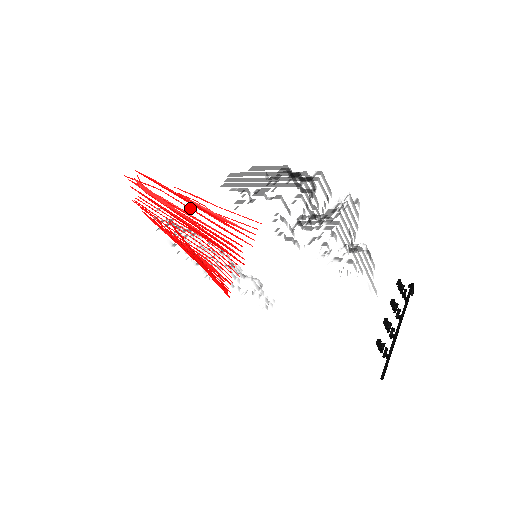
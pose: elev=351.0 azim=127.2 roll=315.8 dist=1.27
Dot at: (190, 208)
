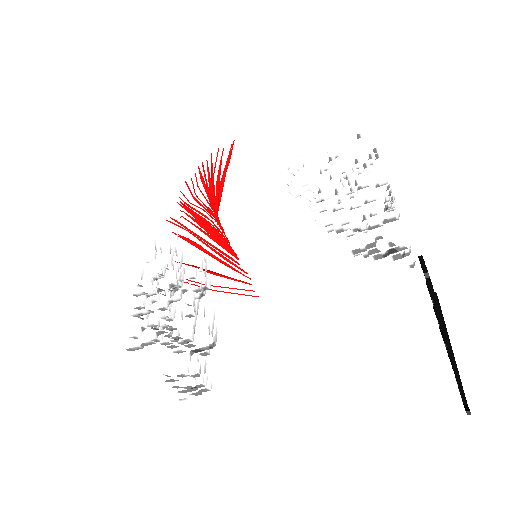
Dot at: (205, 243)
